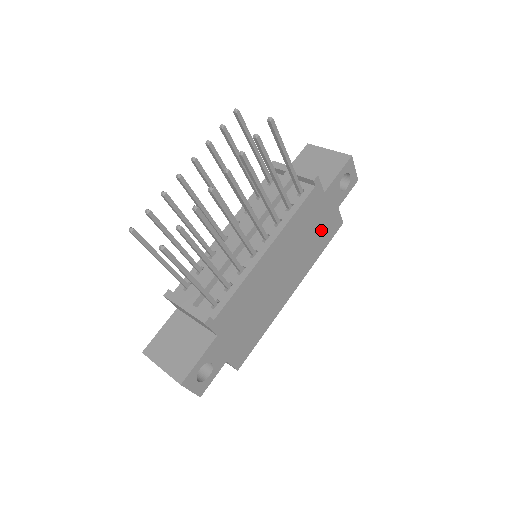
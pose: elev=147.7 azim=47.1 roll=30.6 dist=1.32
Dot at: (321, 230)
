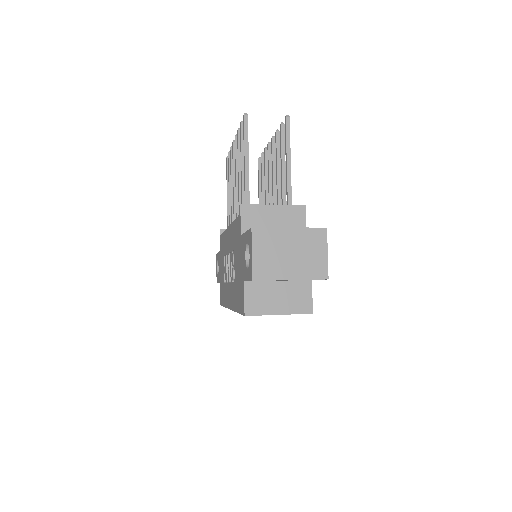
Dot at: occluded
